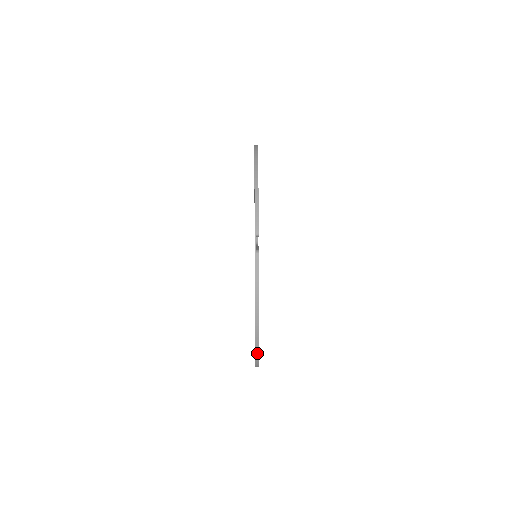
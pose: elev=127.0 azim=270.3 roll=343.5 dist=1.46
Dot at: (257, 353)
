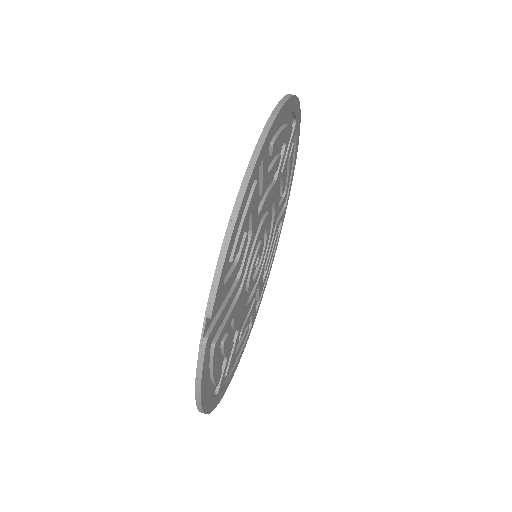
Dot at: occluded
